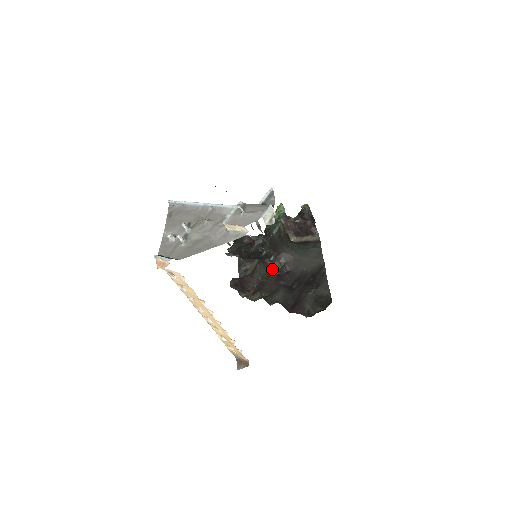
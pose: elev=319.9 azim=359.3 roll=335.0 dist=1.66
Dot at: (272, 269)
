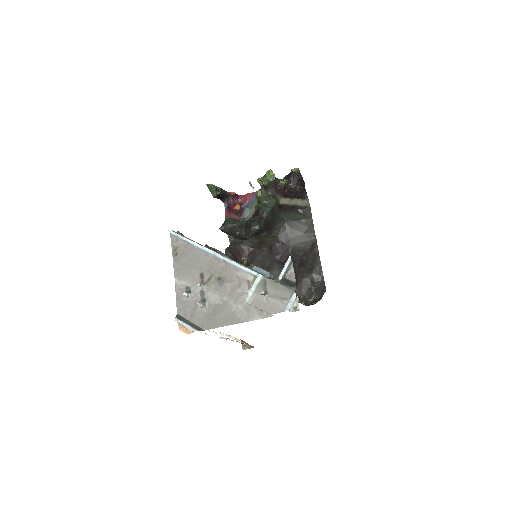
Dot at: (264, 241)
